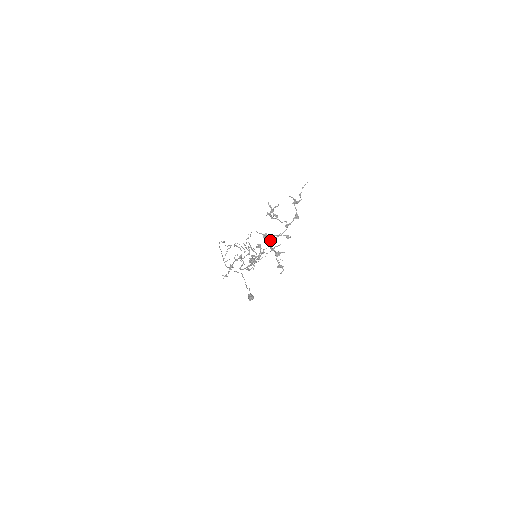
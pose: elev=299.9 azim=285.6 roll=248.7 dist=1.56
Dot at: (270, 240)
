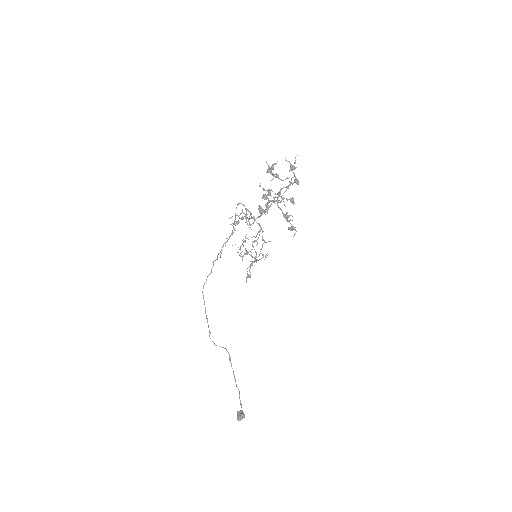
Dot at: (275, 196)
